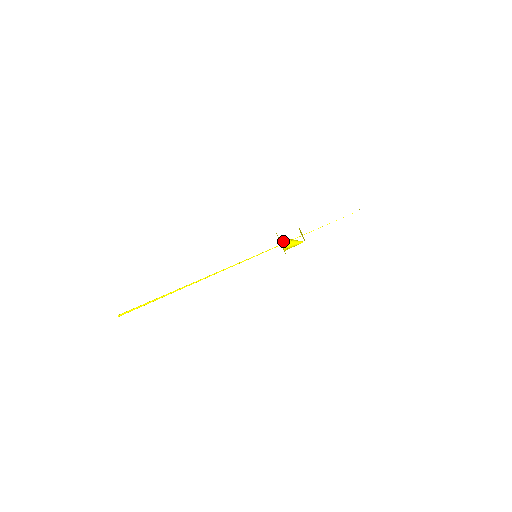
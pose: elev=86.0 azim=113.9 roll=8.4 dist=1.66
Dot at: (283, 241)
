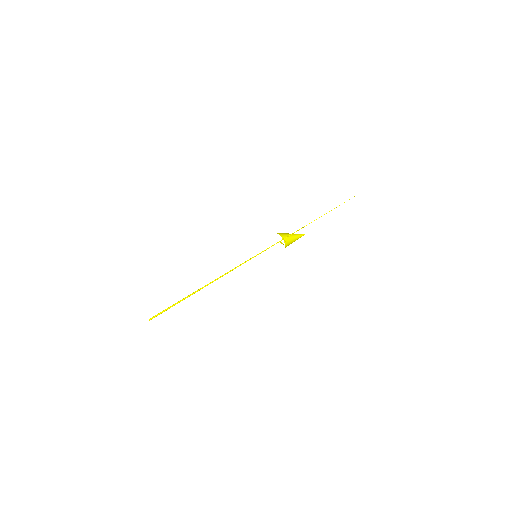
Dot at: (282, 234)
